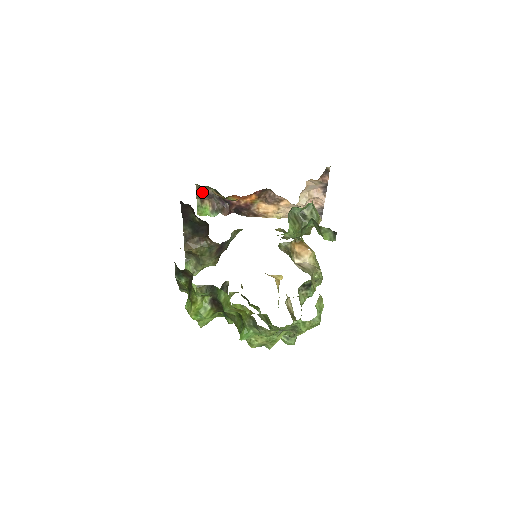
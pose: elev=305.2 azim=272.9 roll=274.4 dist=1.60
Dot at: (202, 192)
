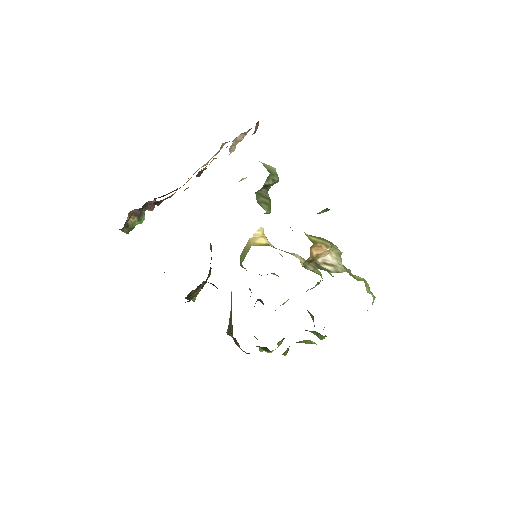
Dot at: occluded
